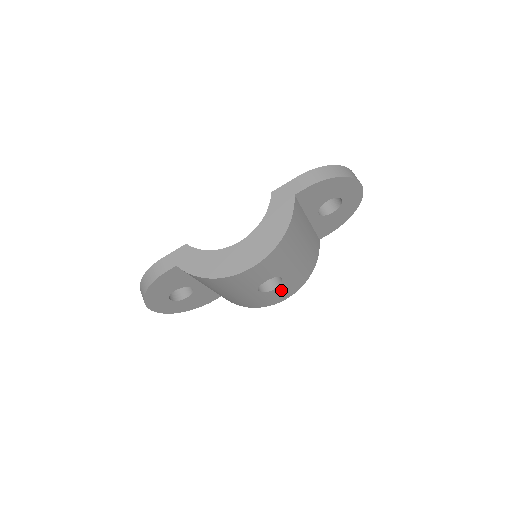
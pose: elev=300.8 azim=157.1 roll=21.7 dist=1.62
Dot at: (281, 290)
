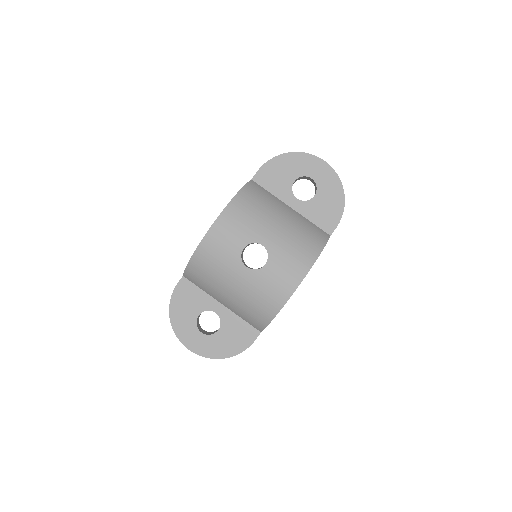
Dot at: (278, 268)
